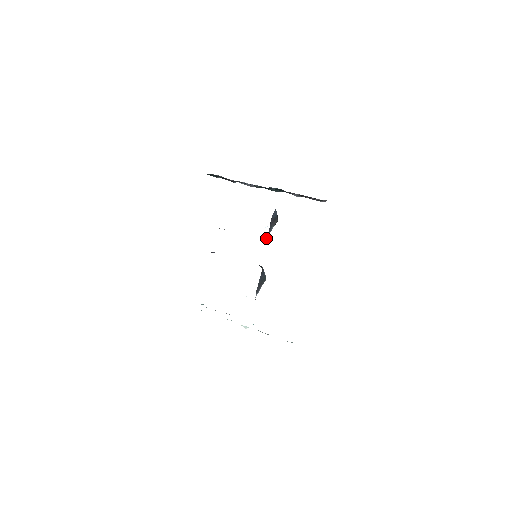
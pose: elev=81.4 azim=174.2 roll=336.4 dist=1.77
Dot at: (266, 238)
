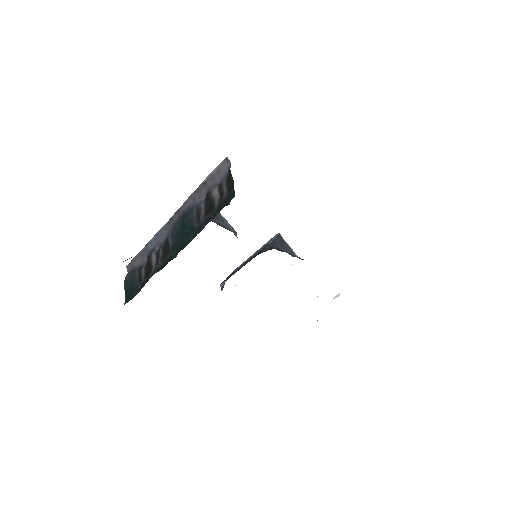
Dot at: (236, 235)
